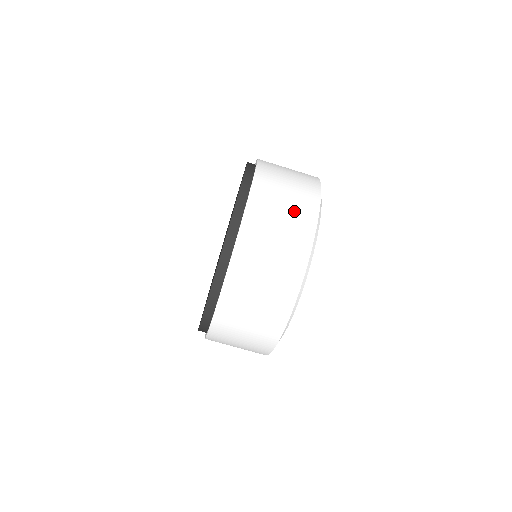
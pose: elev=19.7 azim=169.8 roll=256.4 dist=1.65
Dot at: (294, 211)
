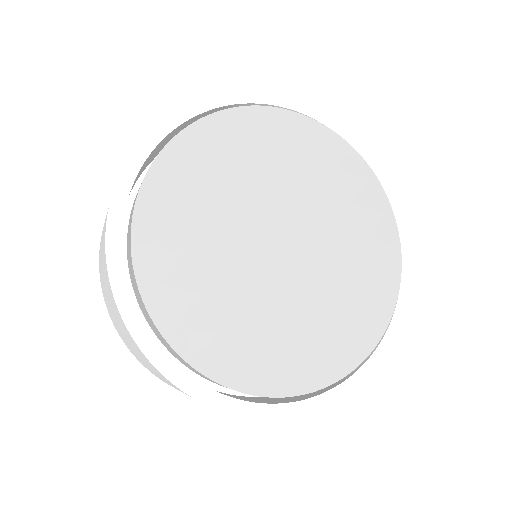
Dot at: occluded
